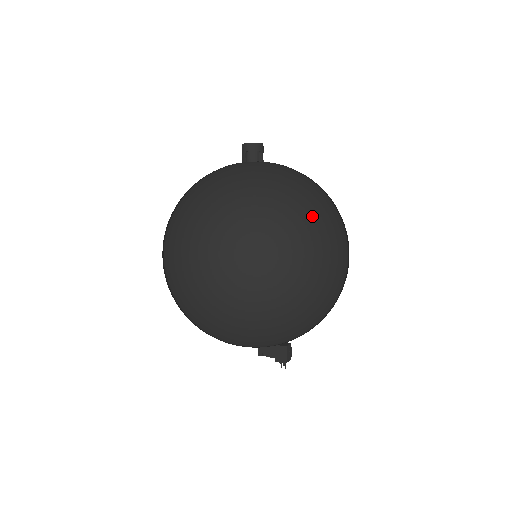
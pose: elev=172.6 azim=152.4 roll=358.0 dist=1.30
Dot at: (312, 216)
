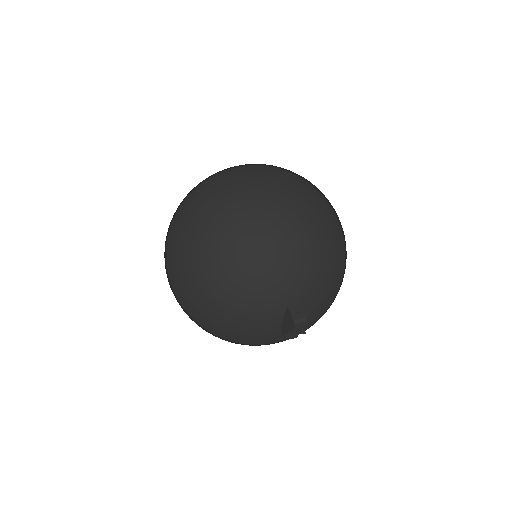
Dot at: (220, 177)
